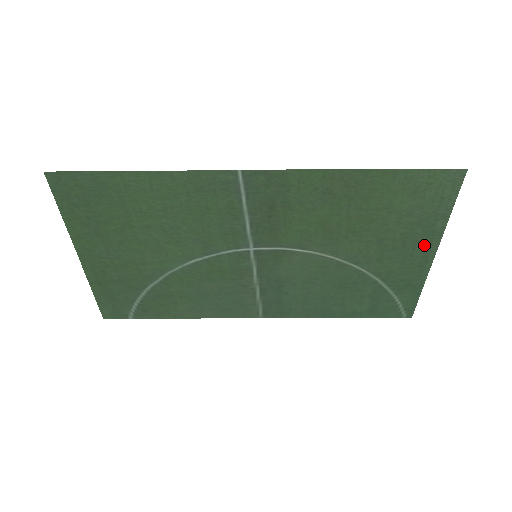
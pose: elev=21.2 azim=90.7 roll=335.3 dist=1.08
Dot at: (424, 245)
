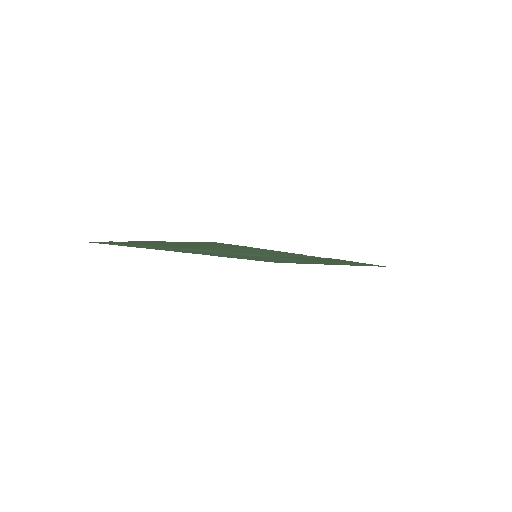
Dot at: (331, 264)
